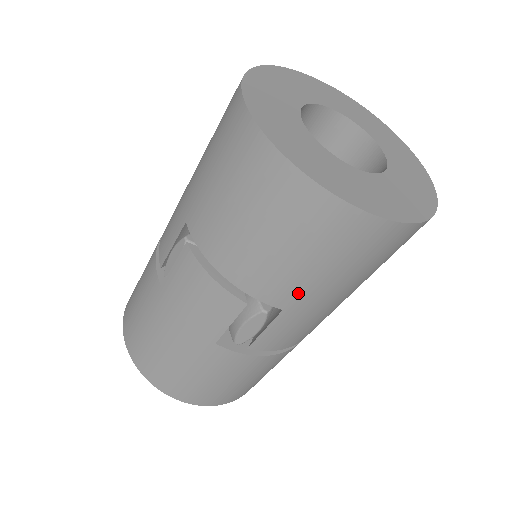
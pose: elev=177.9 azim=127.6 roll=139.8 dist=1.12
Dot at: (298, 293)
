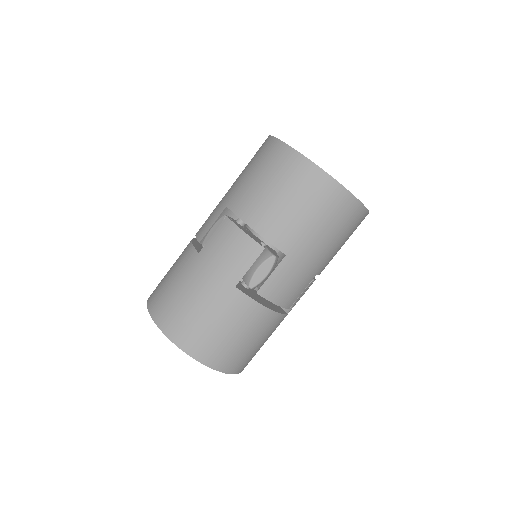
Dot at: (297, 241)
